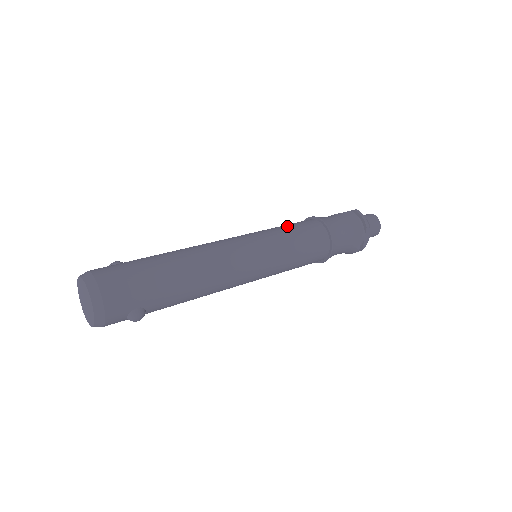
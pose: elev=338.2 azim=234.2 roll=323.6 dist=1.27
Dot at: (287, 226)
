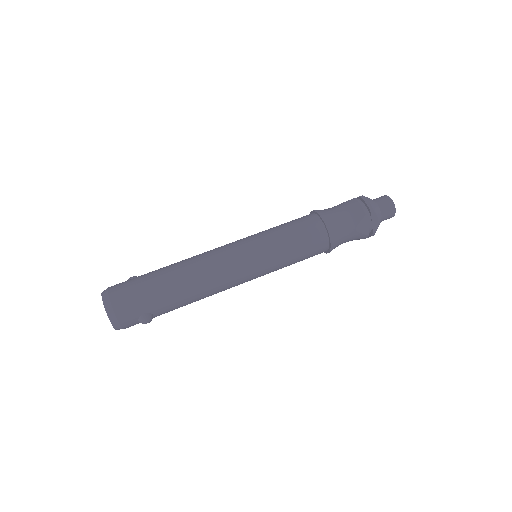
Dot at: (283, 225)
